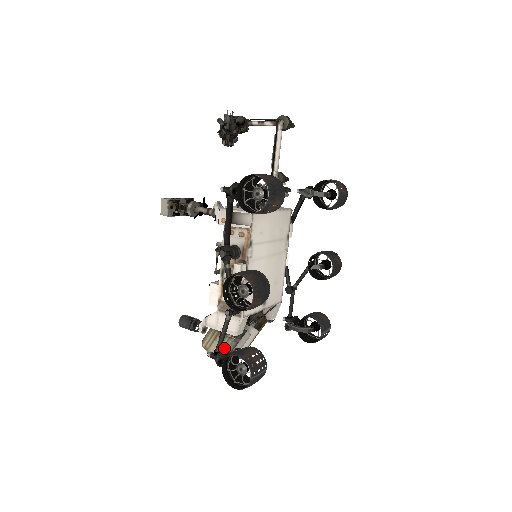
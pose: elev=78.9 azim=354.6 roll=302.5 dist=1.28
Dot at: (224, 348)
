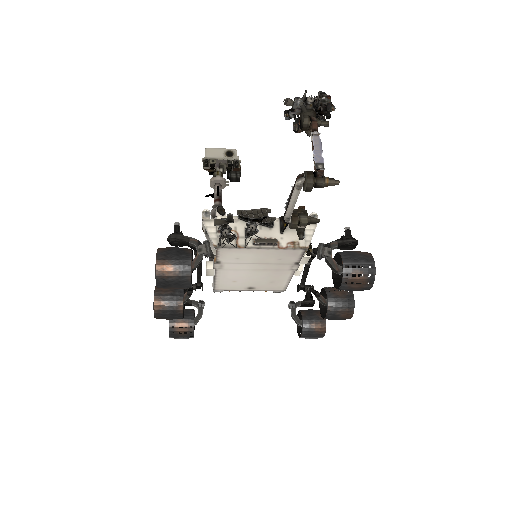
Dot at: occluded
